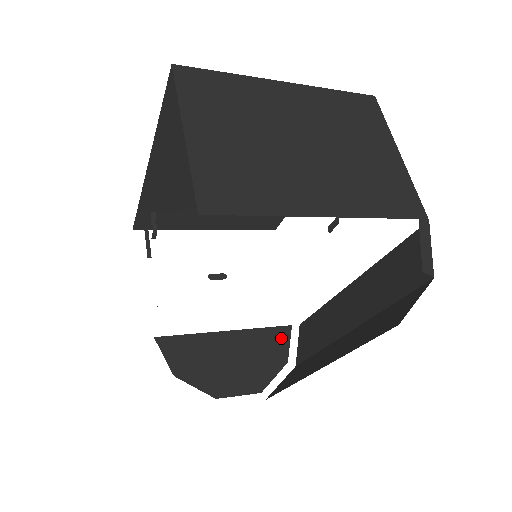
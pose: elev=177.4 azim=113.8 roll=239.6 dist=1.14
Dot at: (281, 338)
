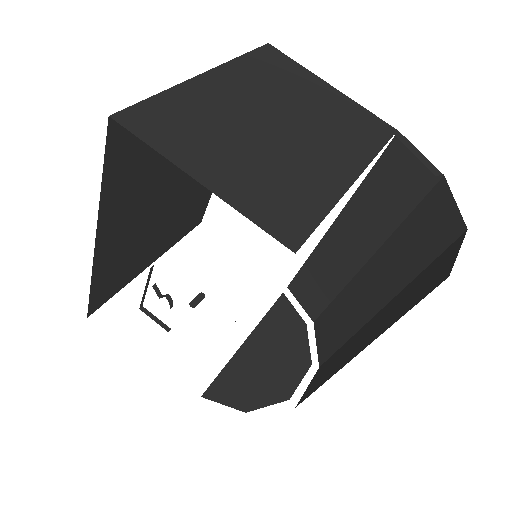
Dot at: (286, 309)
